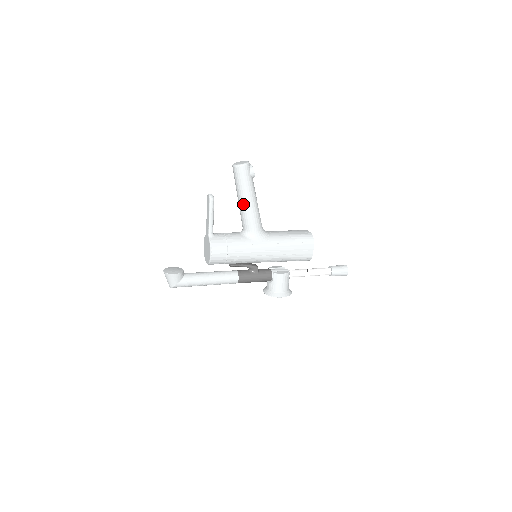
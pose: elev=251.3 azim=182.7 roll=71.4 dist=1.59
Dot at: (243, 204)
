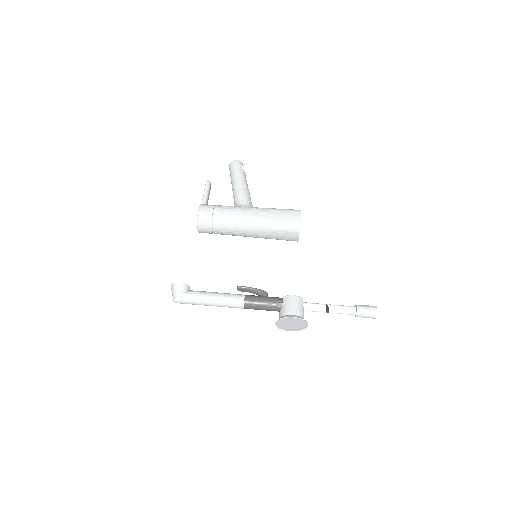
Dot at: (234, 185)
